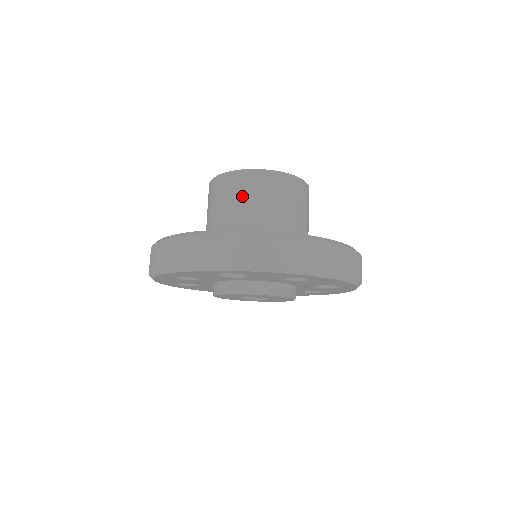
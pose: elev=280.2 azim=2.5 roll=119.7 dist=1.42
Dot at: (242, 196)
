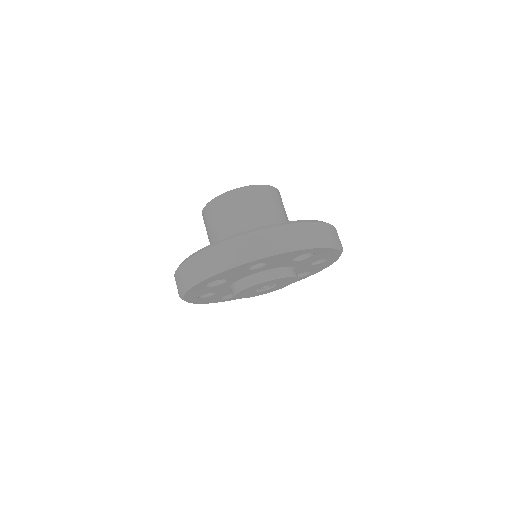
Dot at: (213, 222)
